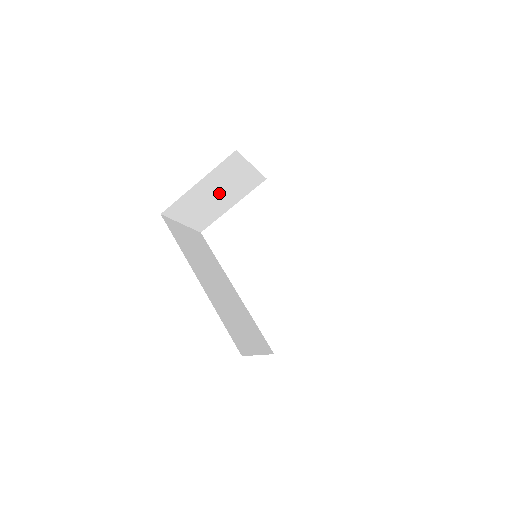
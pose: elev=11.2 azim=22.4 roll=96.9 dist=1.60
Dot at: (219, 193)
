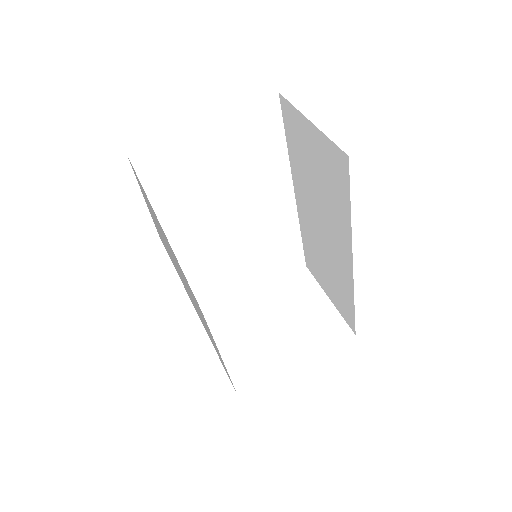
Dot at: occluded
